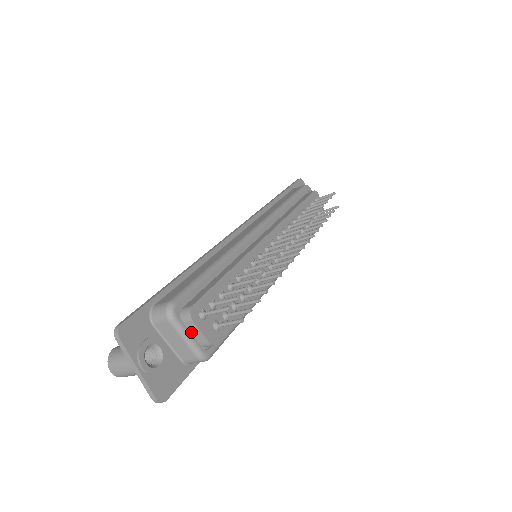
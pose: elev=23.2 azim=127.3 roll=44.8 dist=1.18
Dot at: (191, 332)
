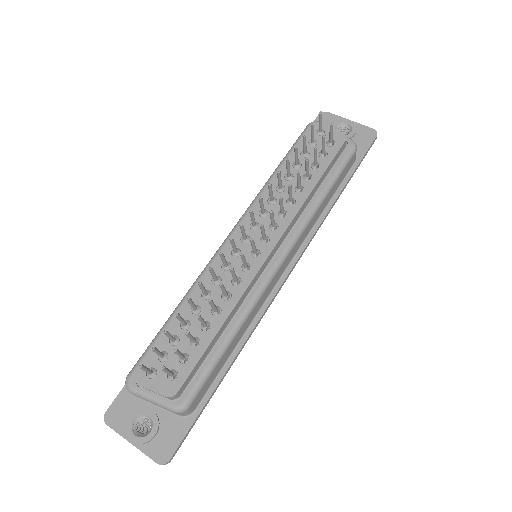
Dot at: (154, 392)
